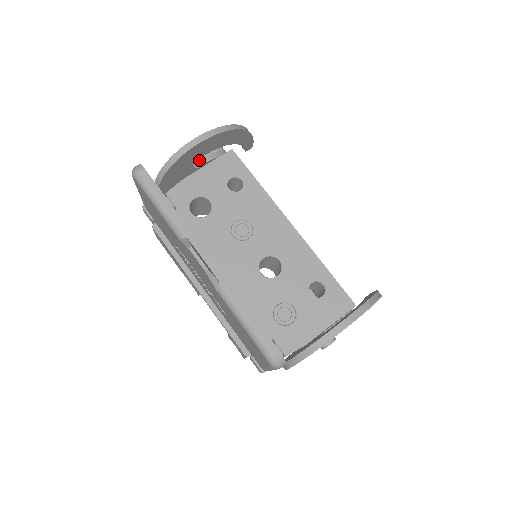
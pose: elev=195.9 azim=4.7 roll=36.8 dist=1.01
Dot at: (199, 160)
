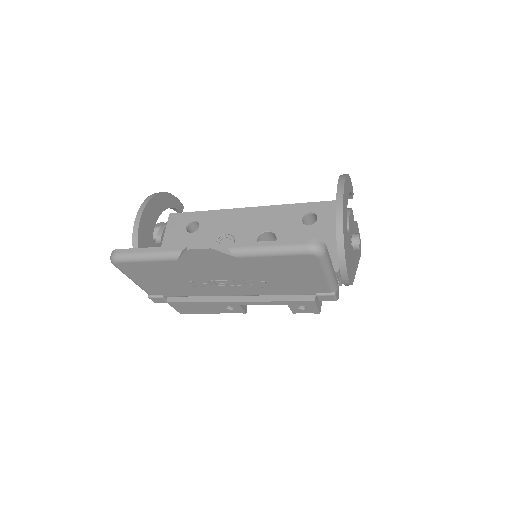
Dot at: (156, 239)
